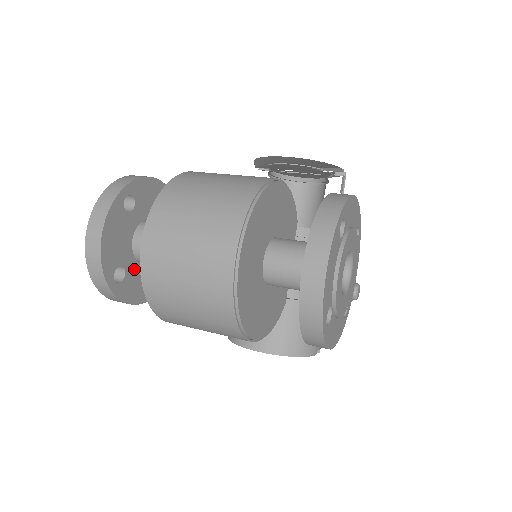
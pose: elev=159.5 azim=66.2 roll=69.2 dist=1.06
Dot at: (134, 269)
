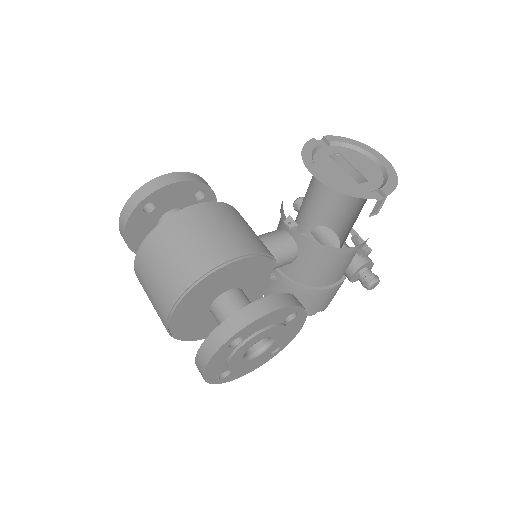
Dot at: occluded
